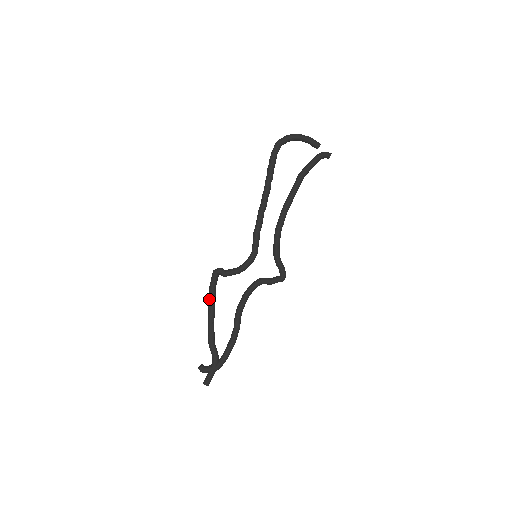
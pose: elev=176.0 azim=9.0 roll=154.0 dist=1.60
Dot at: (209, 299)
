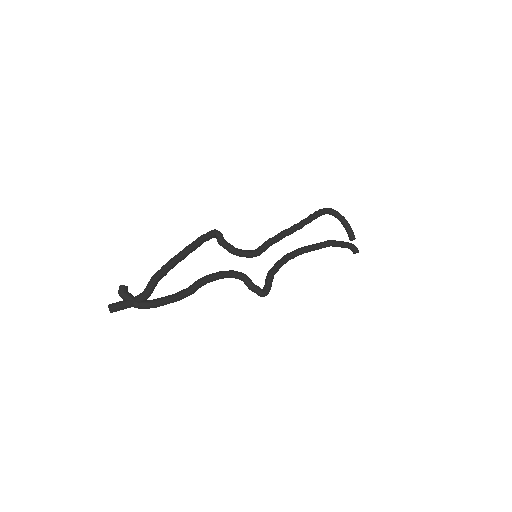
Dot at: (191, 243)
